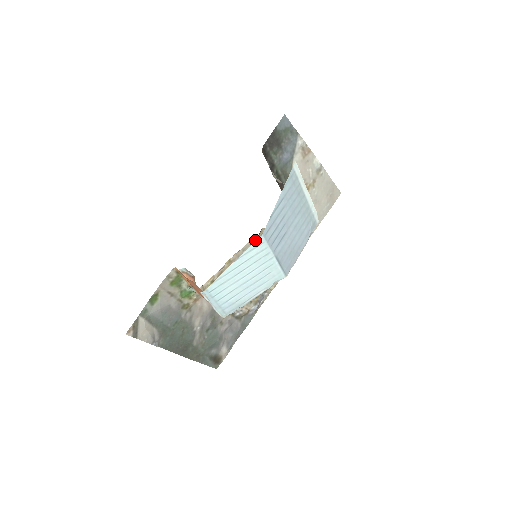
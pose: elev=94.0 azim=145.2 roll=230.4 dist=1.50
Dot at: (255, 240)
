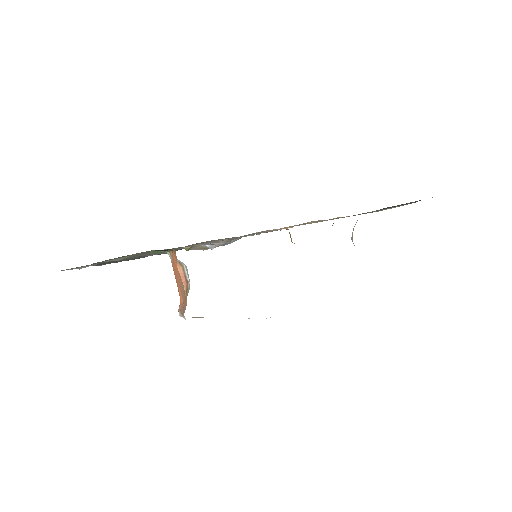
Dot at: occluded
